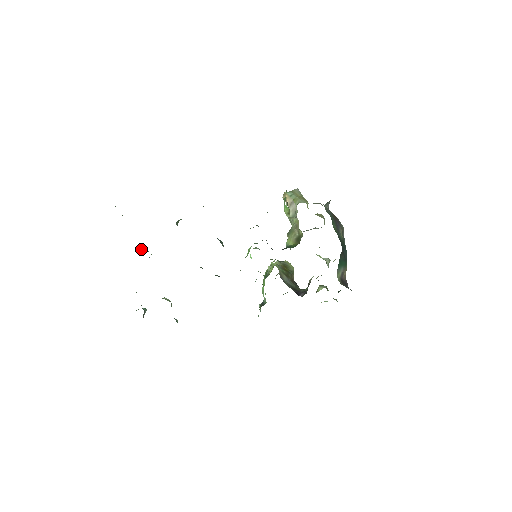
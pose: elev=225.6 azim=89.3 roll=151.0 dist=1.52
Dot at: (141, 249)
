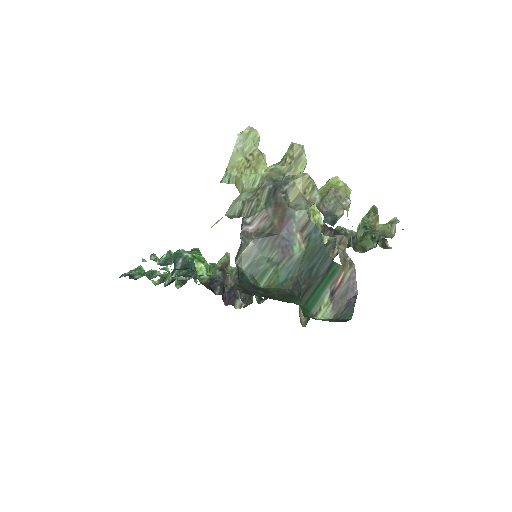
Dot at: occluded
